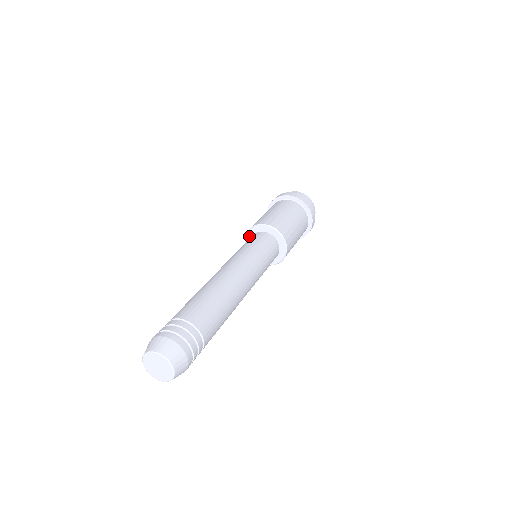
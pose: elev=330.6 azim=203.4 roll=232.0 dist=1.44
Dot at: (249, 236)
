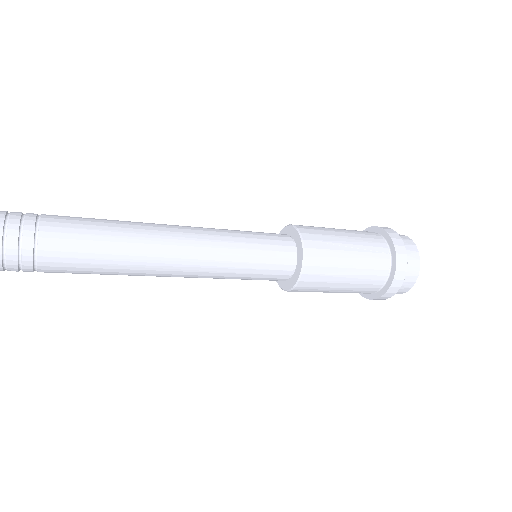
Dot at: occluded
